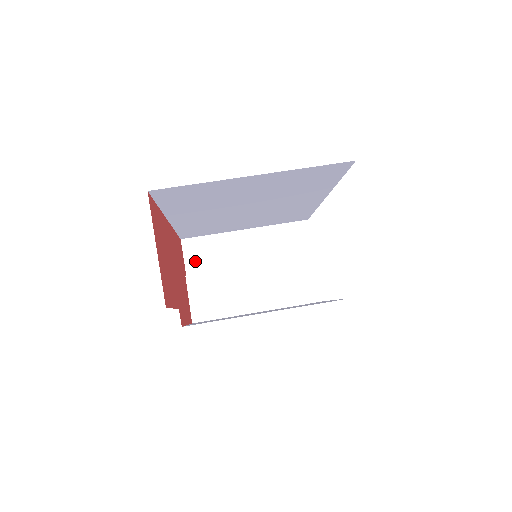
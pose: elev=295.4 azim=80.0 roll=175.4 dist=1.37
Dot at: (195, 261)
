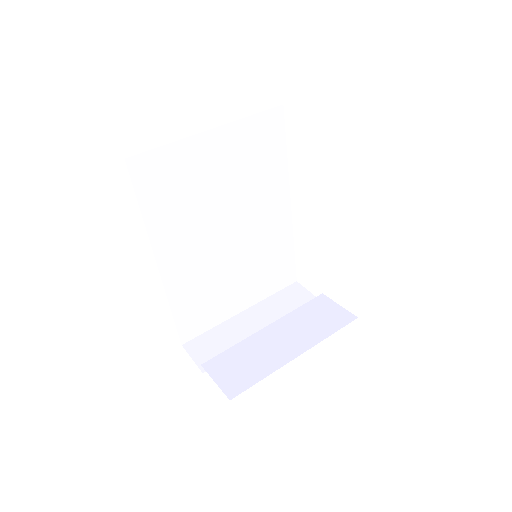
Dot at: (206, 356)
